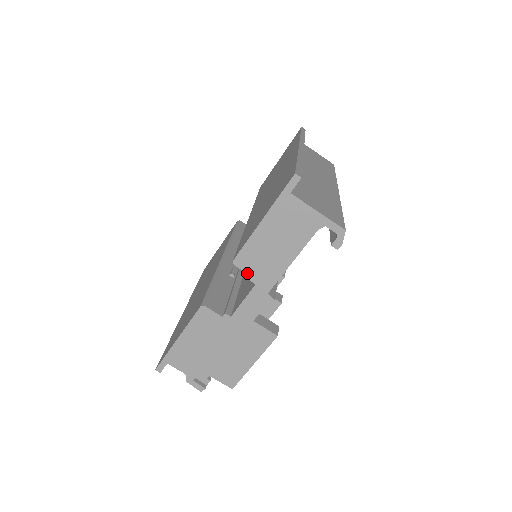
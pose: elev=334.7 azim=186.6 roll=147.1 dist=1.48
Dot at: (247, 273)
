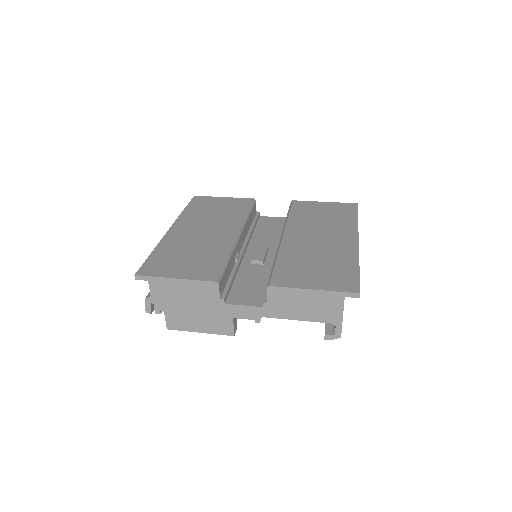
Dot at: (267, 298)
